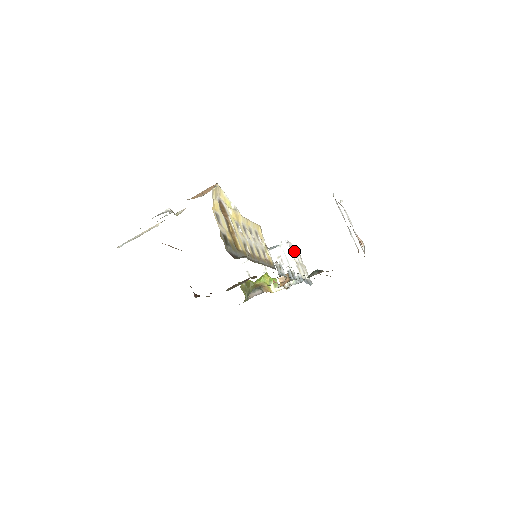
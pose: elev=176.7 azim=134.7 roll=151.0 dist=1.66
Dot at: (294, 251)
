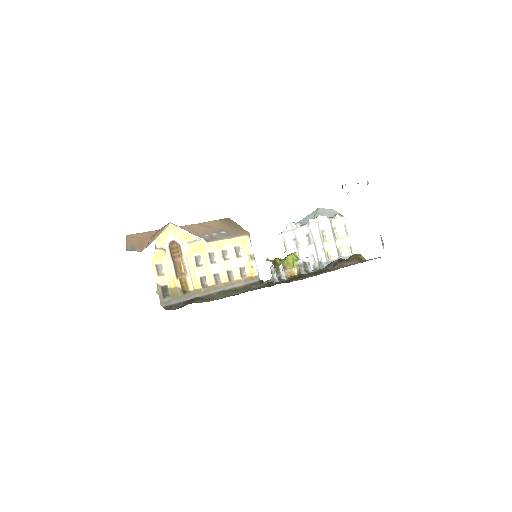
Dot at: (328, 227)
